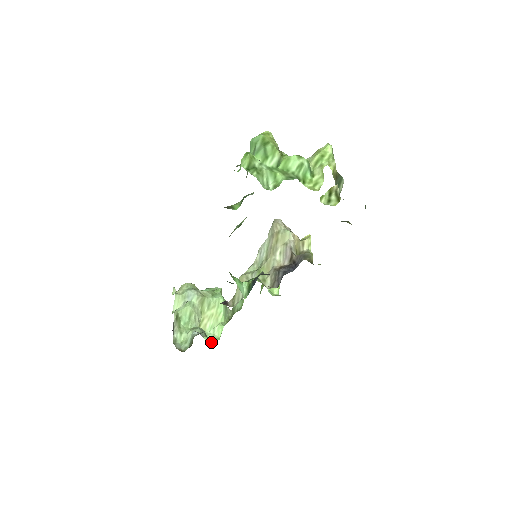
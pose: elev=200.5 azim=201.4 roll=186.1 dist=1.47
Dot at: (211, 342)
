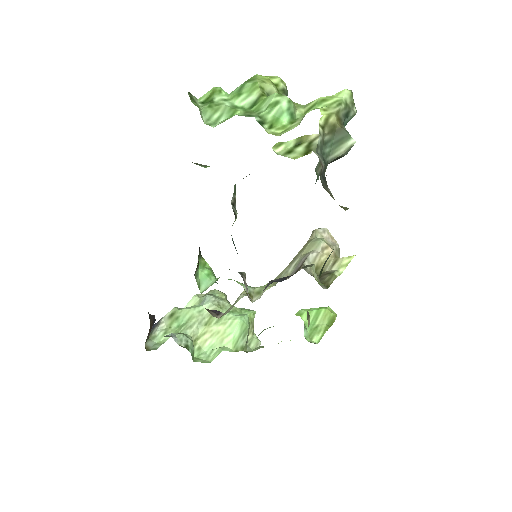
Dot at: (194, 360)
